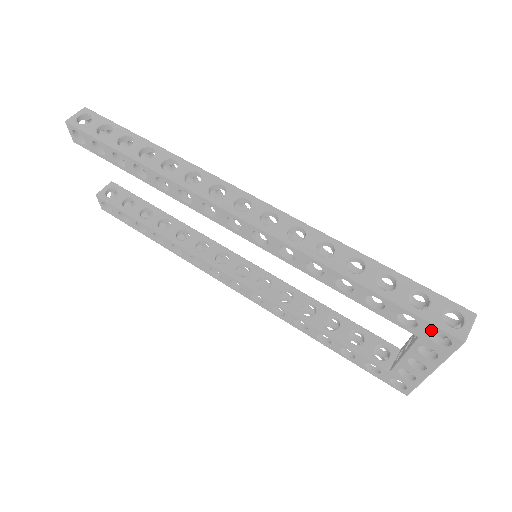
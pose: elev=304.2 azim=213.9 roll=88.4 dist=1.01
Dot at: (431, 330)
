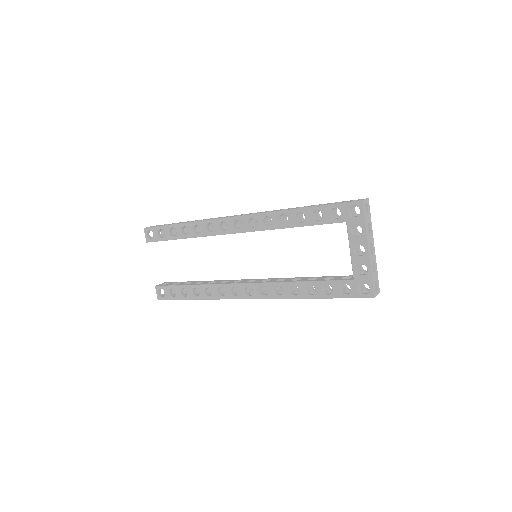
Dot at: (347, 208)
